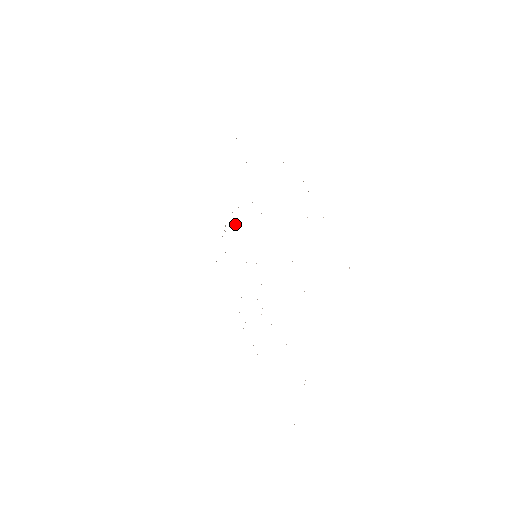
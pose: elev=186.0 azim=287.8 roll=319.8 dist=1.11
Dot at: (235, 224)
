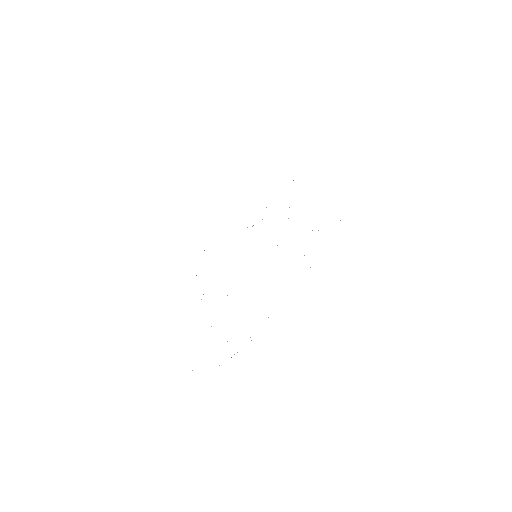
Dot at: occluded
